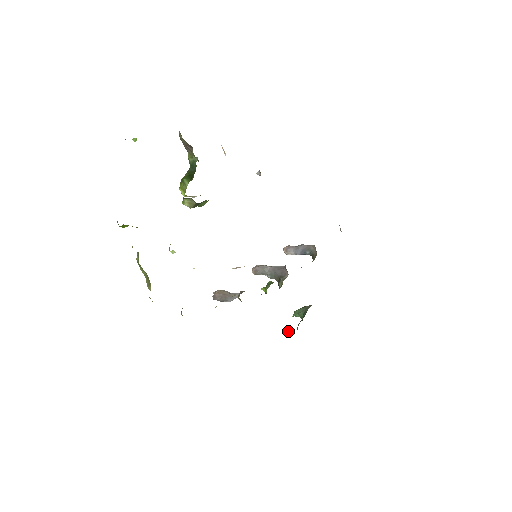
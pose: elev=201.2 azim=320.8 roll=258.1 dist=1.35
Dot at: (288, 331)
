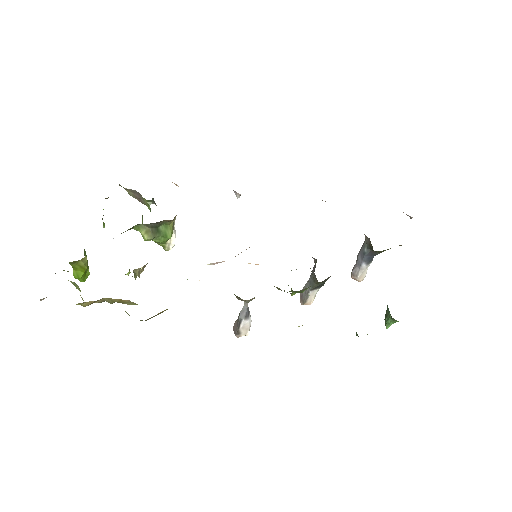
Dot at: occluded
